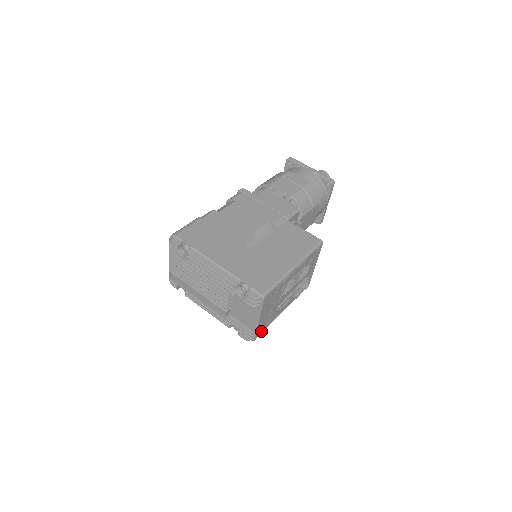
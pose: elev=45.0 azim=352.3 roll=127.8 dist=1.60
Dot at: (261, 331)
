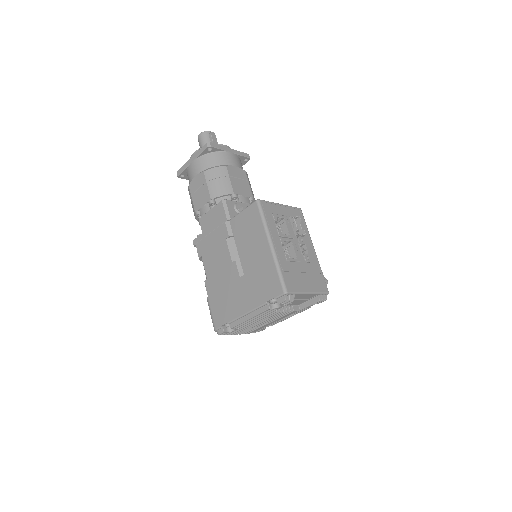
Dot at: (323, 283)
